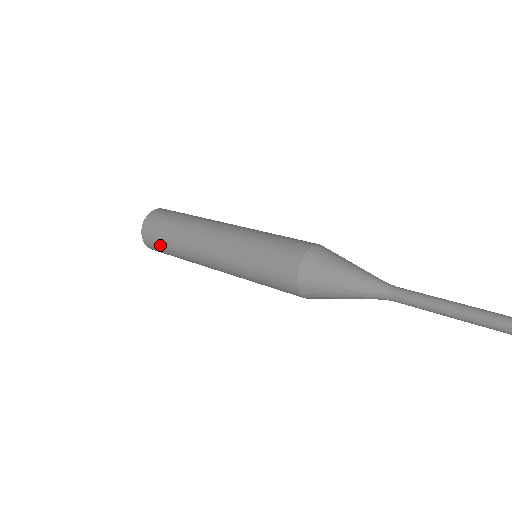
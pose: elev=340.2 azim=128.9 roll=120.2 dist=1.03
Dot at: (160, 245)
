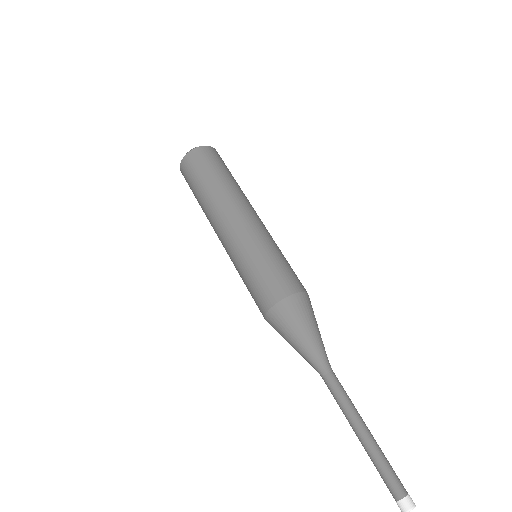
Dot at: (192, 179)
